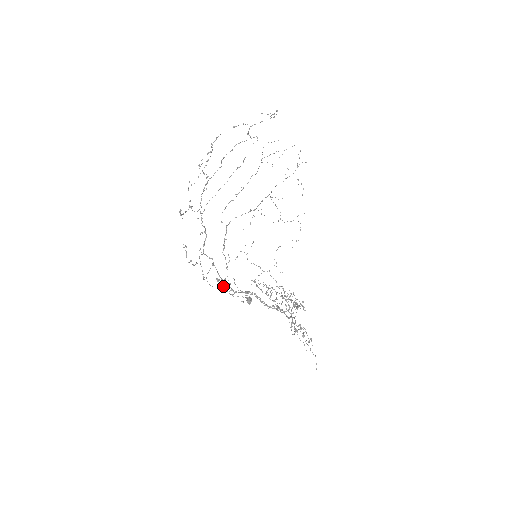
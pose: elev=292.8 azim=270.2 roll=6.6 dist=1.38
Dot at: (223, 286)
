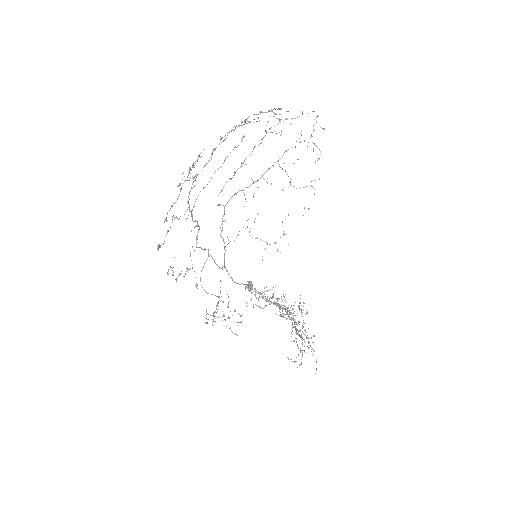
Dot at: (213, 321)
